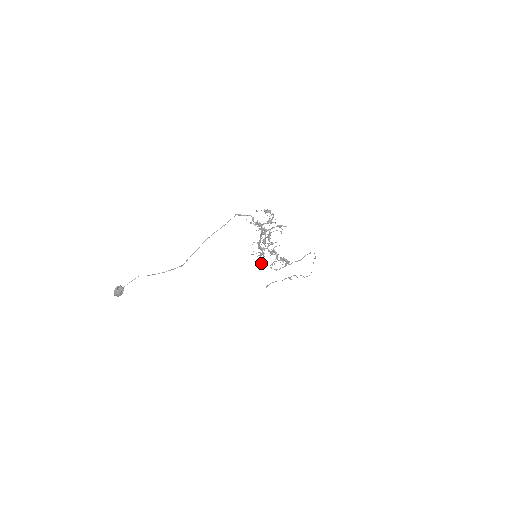
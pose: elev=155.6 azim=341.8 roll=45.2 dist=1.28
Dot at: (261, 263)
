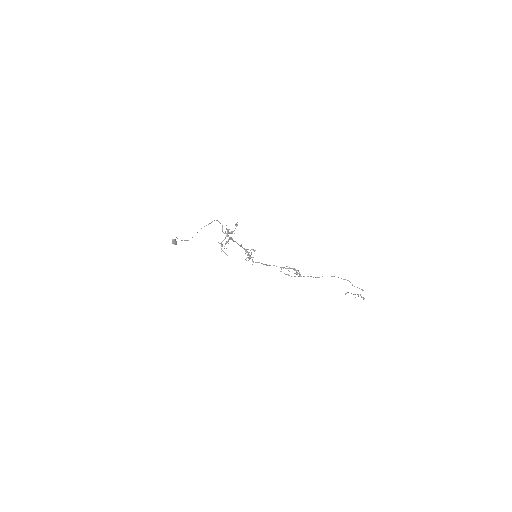
Dot at: (261, 263)
